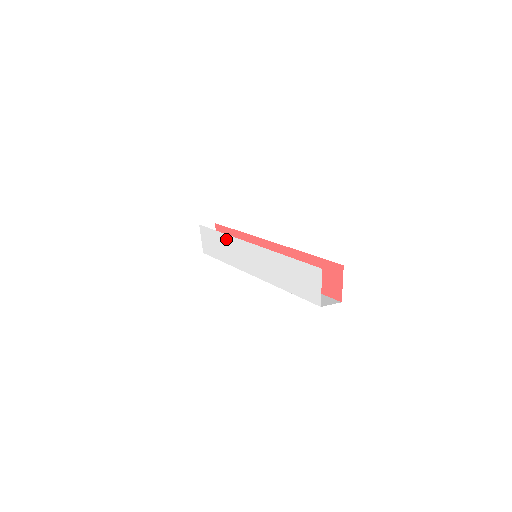
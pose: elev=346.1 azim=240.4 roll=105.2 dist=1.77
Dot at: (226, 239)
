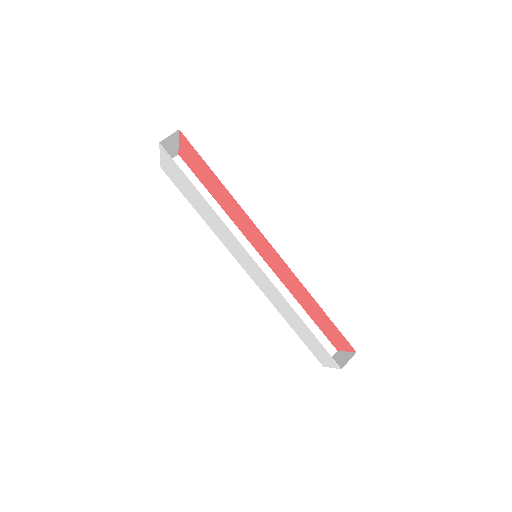
Dot at: (217, 219)
